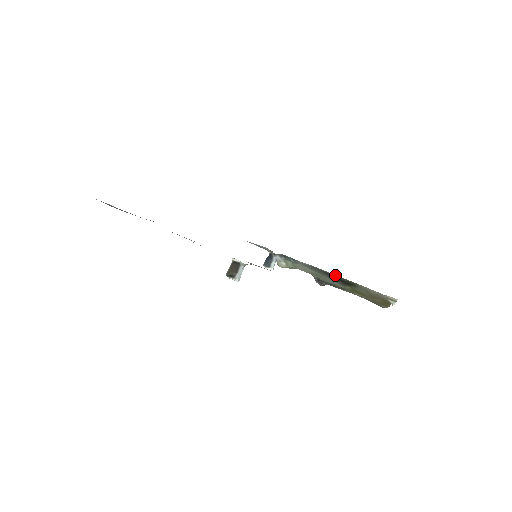
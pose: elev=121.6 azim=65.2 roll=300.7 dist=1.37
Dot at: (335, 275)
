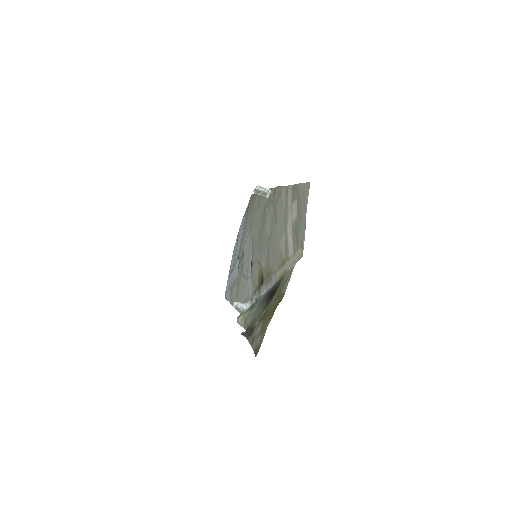
Dot at: (275, 284)
